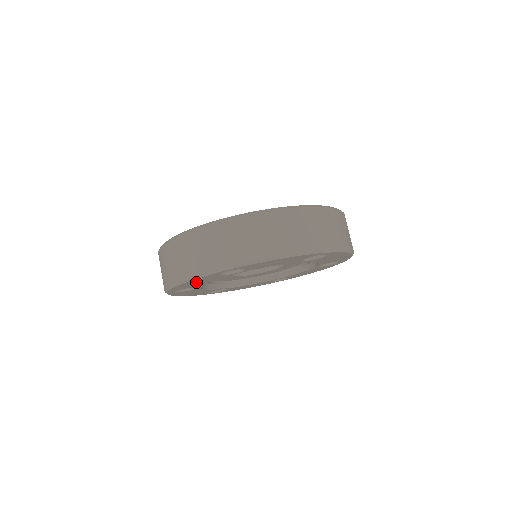
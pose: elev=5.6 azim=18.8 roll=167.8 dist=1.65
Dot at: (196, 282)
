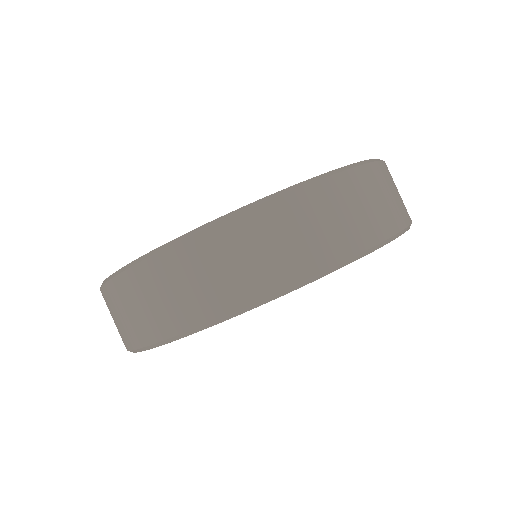
Dot at: occluded
